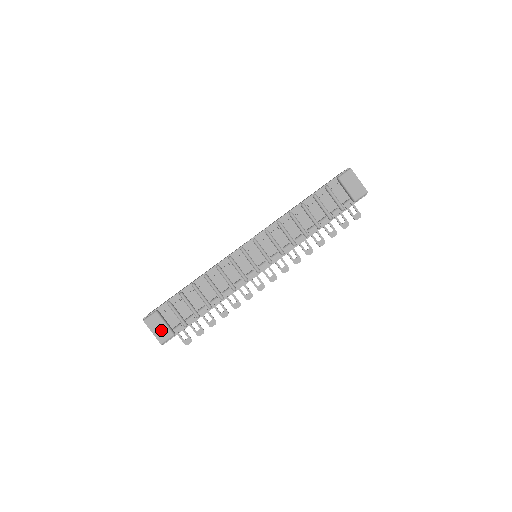
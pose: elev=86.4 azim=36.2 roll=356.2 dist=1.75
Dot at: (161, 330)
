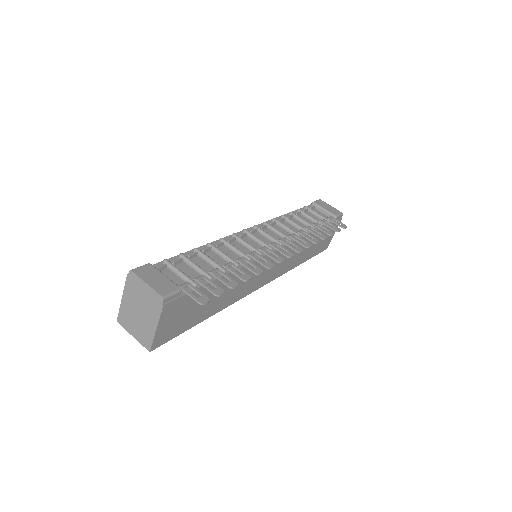
Dot at: (160, 282)
